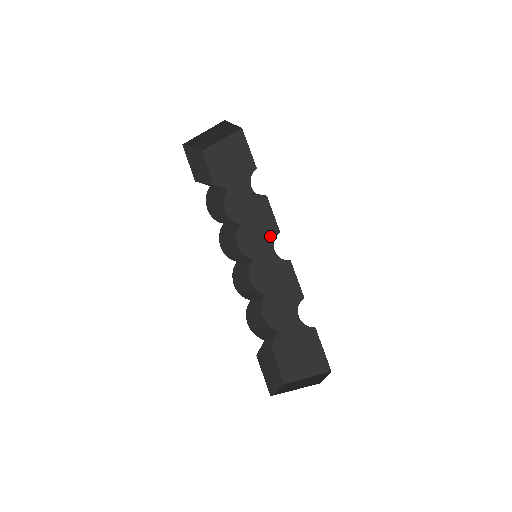
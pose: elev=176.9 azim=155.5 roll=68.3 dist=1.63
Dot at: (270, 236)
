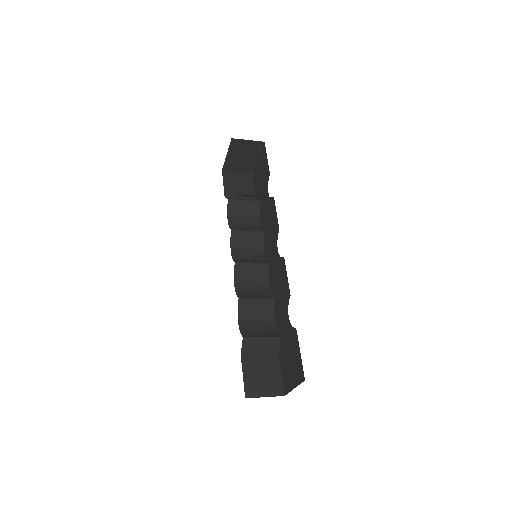
Dot at: (276, 236)
